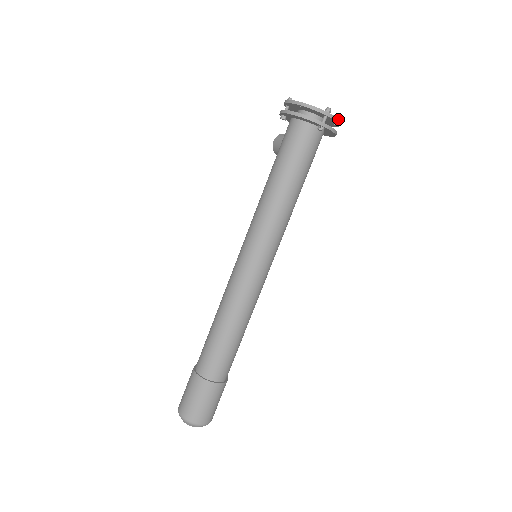
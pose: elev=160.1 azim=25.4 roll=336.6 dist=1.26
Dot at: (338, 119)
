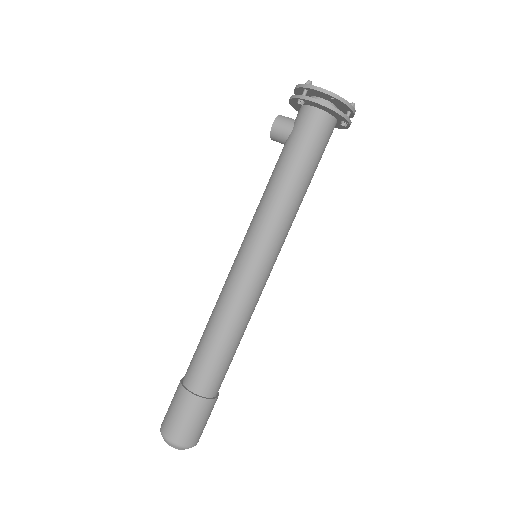
Dot at: occluded
